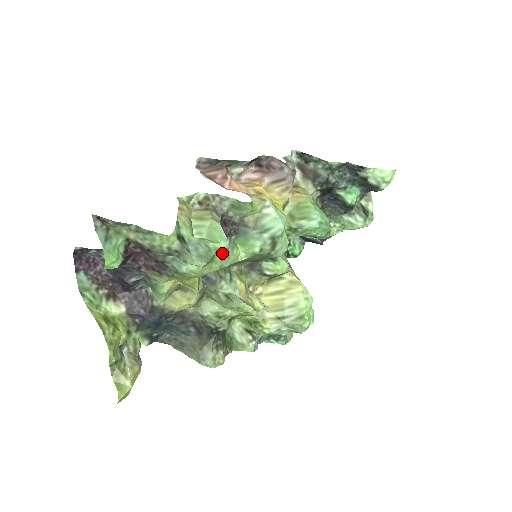
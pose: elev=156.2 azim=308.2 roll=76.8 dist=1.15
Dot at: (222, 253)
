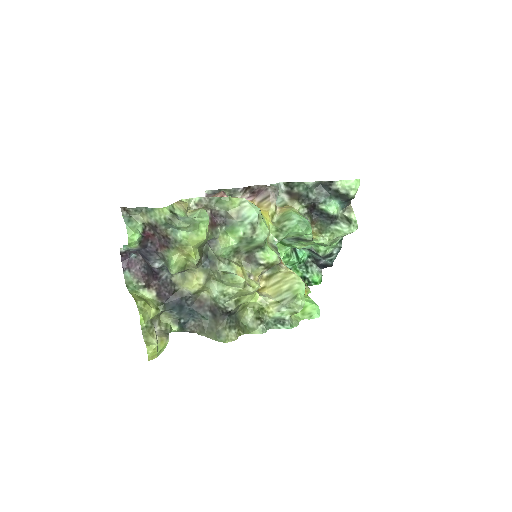
Dot at: (206, 225)
